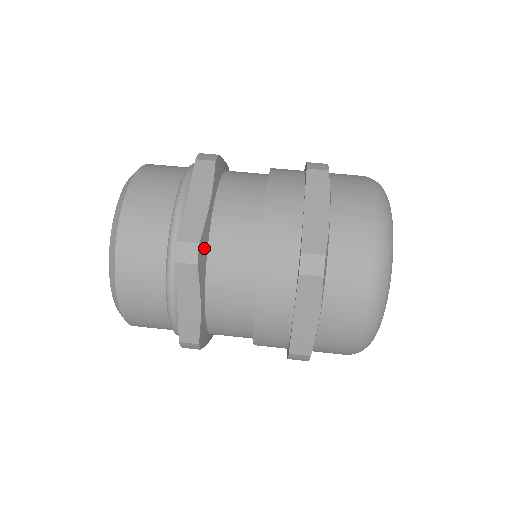
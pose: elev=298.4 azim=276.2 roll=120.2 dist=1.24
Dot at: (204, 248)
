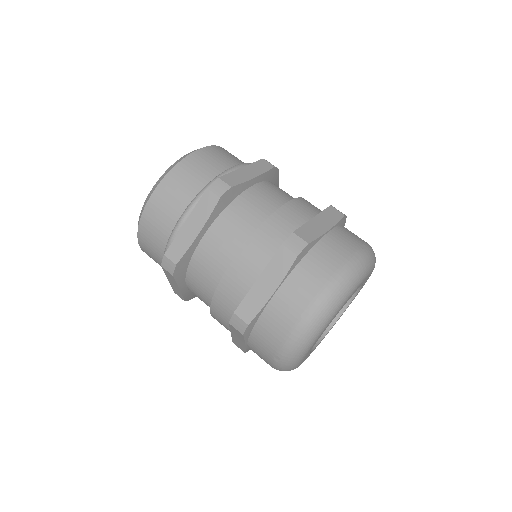
Dot at: (184, 264)
